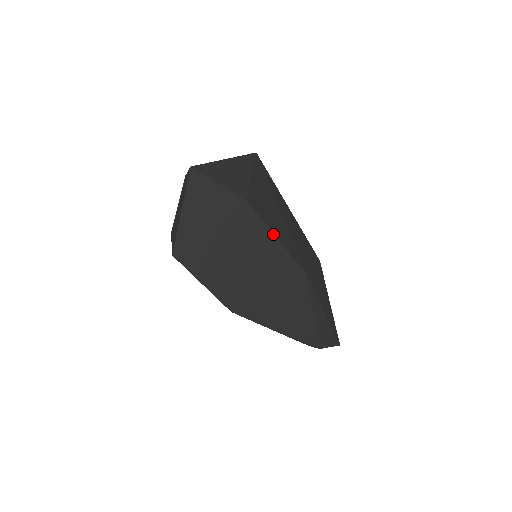
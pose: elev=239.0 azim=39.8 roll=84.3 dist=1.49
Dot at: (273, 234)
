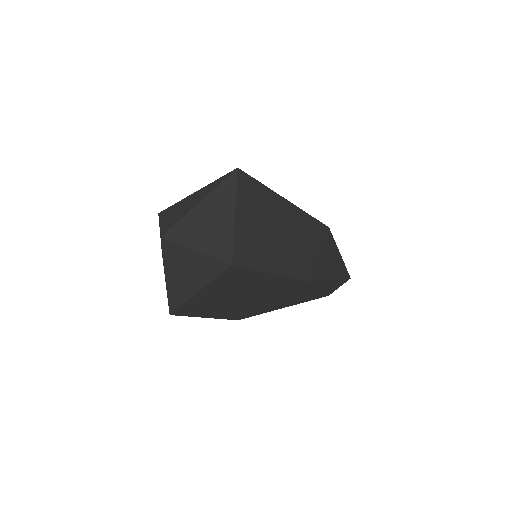
Dot at: (268, 273)
